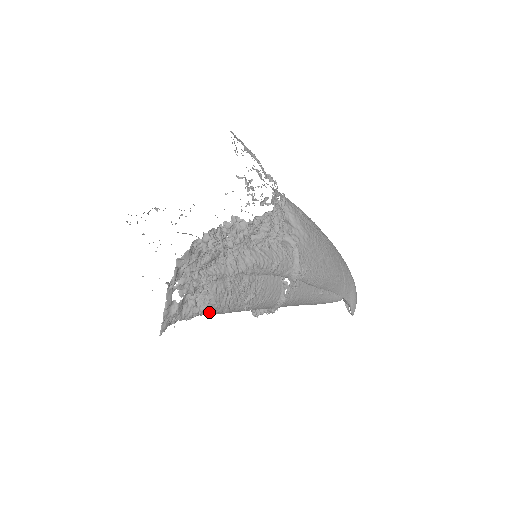
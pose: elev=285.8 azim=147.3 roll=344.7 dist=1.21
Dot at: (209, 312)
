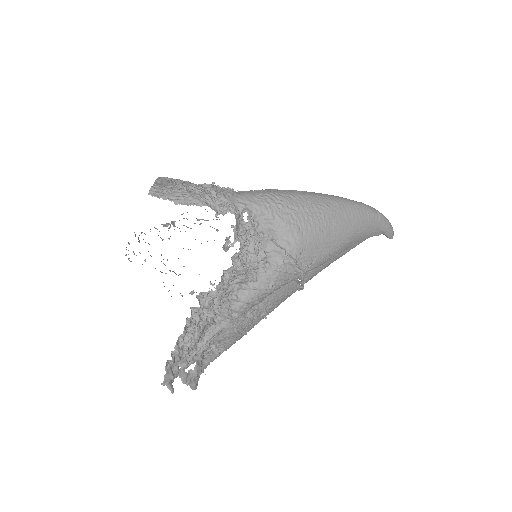
Dot at: (230, 346)
